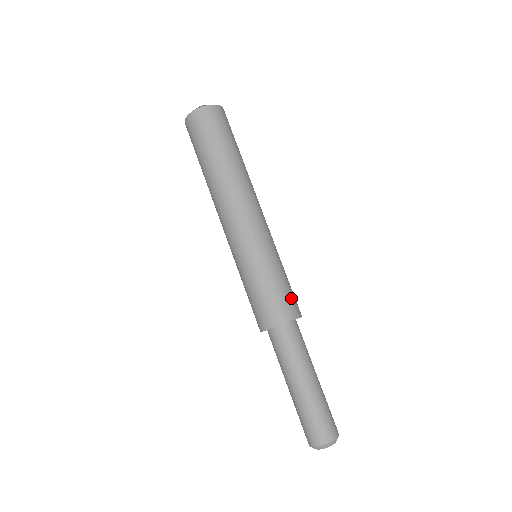
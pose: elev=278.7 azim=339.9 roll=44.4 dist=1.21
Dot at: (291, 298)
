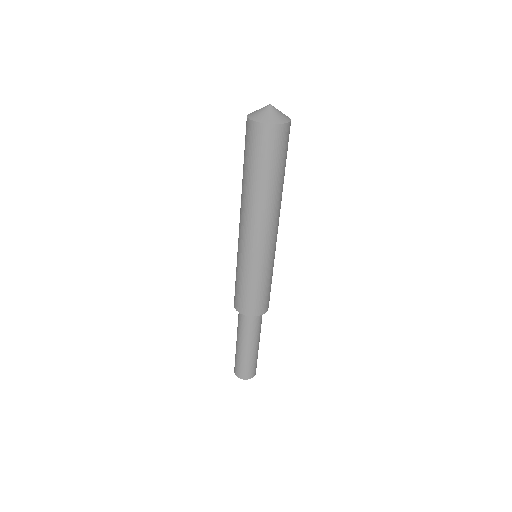
Dot at: (266, 300)
